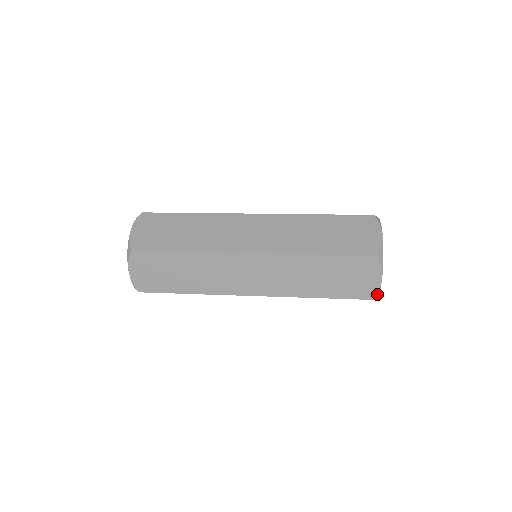
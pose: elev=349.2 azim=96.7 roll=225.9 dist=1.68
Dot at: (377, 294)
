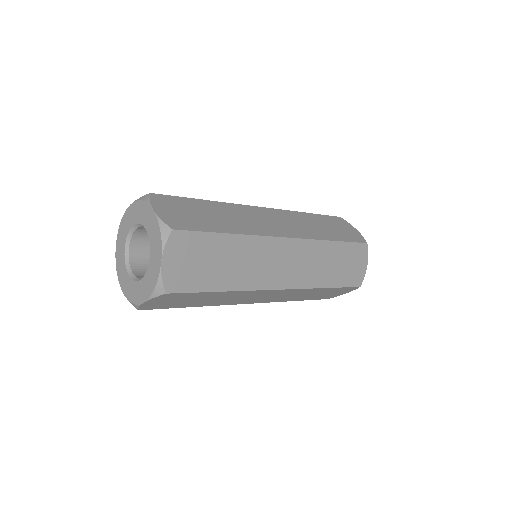
Dot at: occluded
